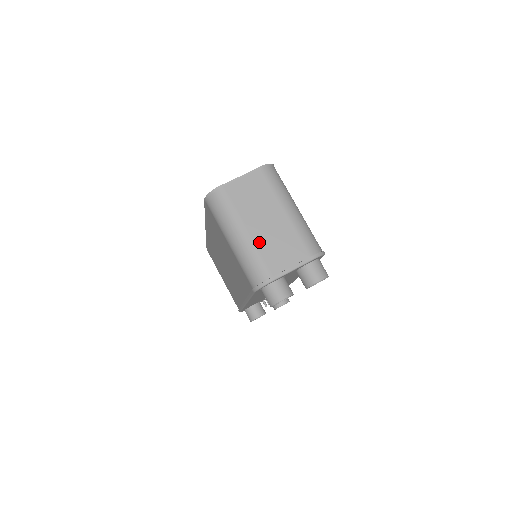
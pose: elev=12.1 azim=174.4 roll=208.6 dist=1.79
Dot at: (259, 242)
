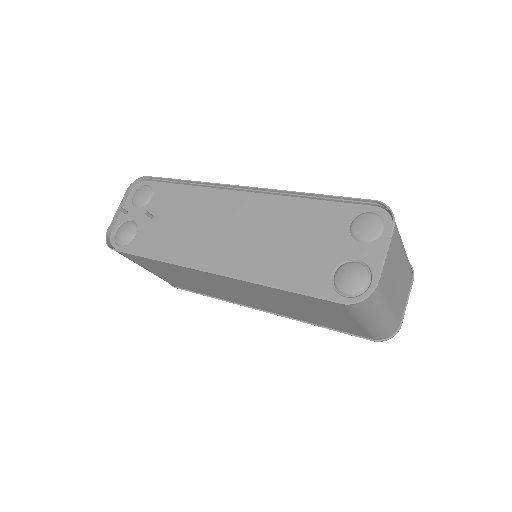
Dot at: (396, 307)
